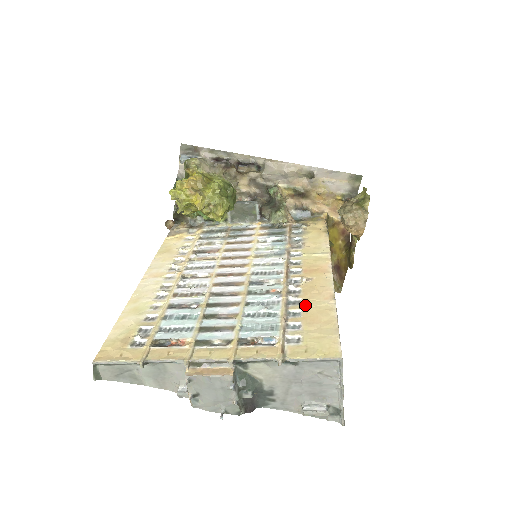
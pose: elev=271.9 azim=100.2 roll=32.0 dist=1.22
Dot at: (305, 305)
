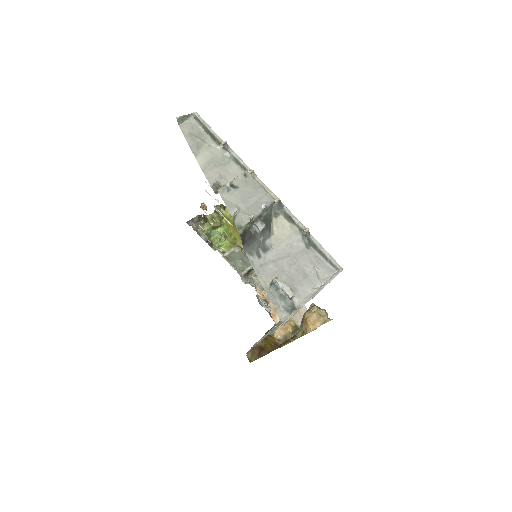
Dot at: occluded
